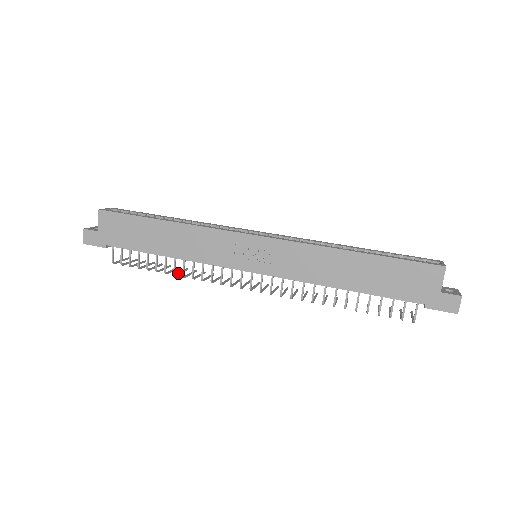
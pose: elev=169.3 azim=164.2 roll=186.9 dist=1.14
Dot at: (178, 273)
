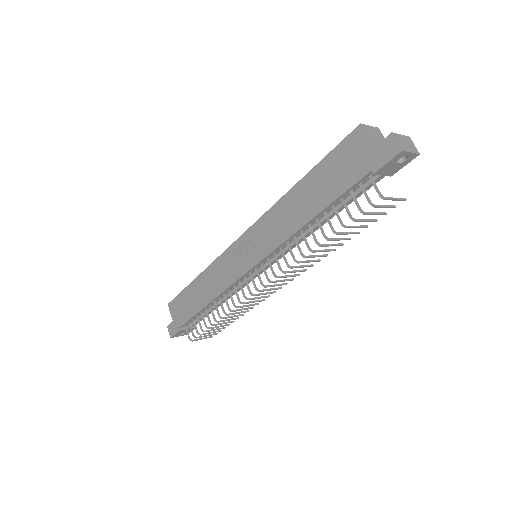
Dot at: (226, 317)
